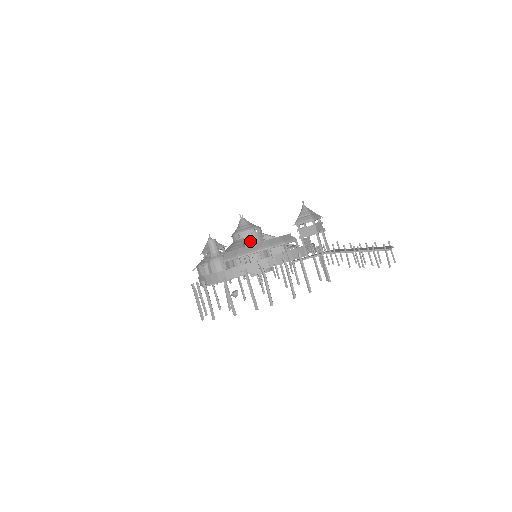
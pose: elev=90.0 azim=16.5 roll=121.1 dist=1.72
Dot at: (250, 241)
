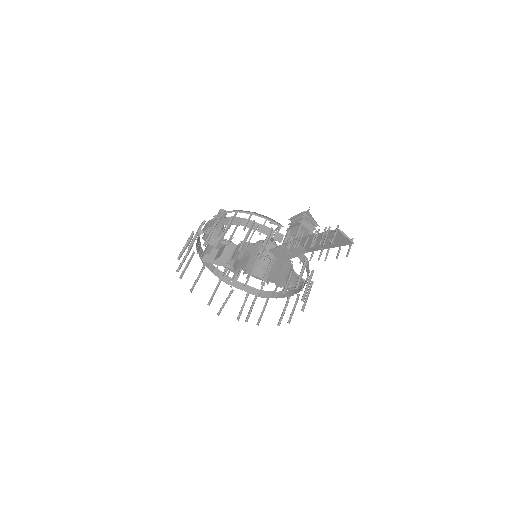
Dot at: occluded
